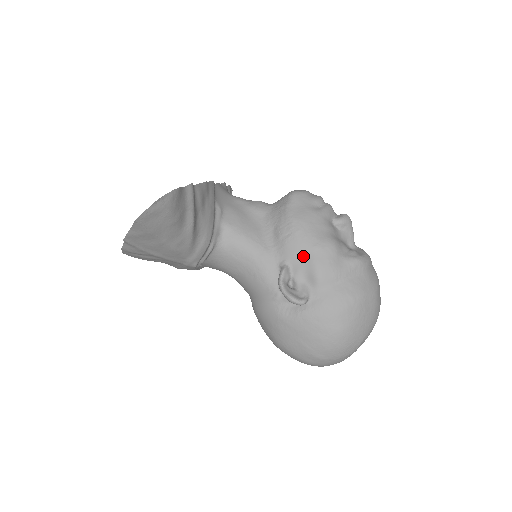
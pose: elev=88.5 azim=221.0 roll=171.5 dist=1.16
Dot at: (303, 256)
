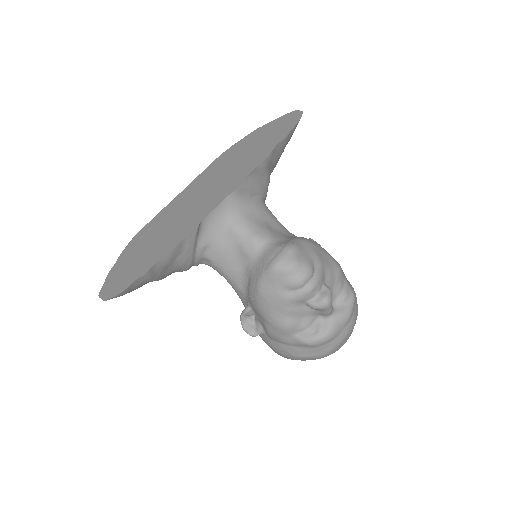
Dot at: (260, 317)
